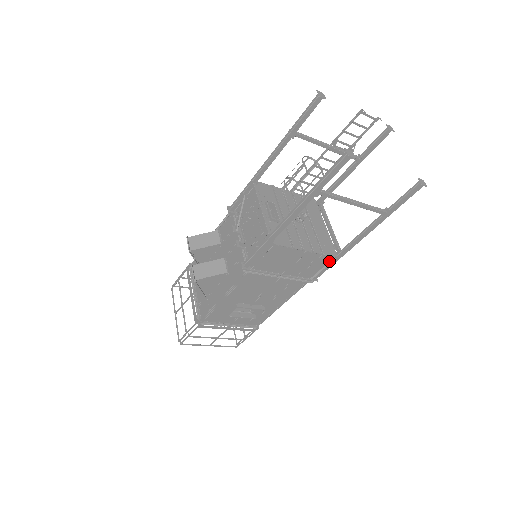
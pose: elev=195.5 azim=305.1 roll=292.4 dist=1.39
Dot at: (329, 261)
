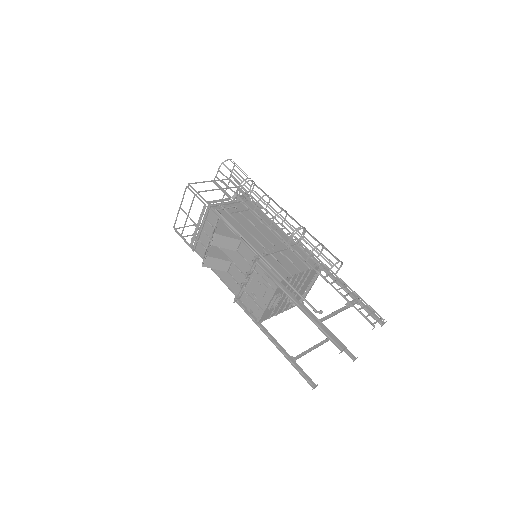
Dot at: occluded
